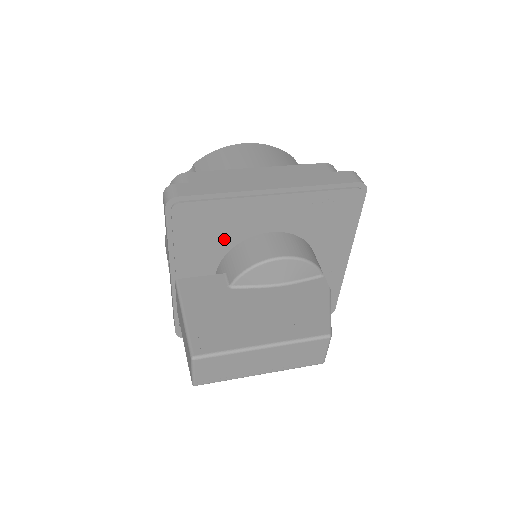
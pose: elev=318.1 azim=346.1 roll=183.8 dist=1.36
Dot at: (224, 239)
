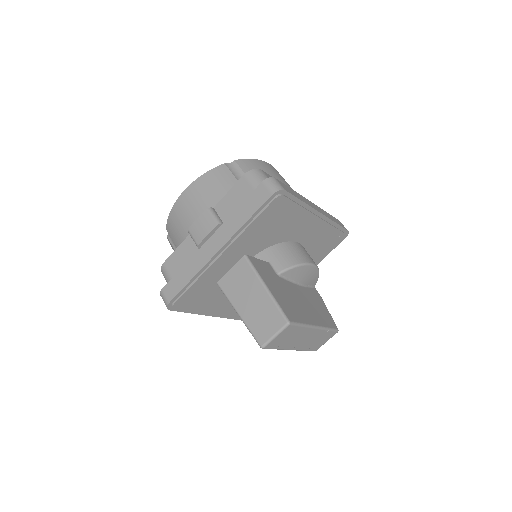
Dot at: (273, 235)
